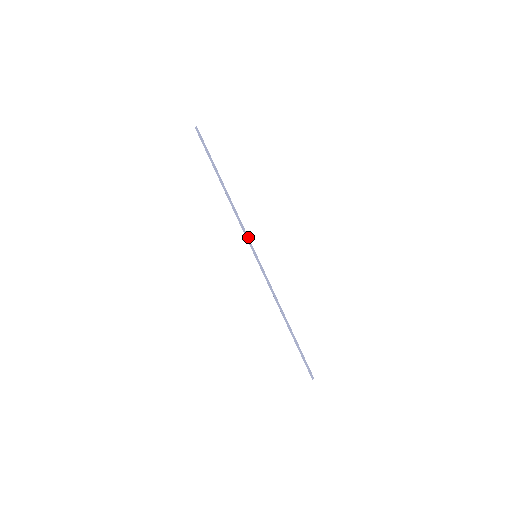
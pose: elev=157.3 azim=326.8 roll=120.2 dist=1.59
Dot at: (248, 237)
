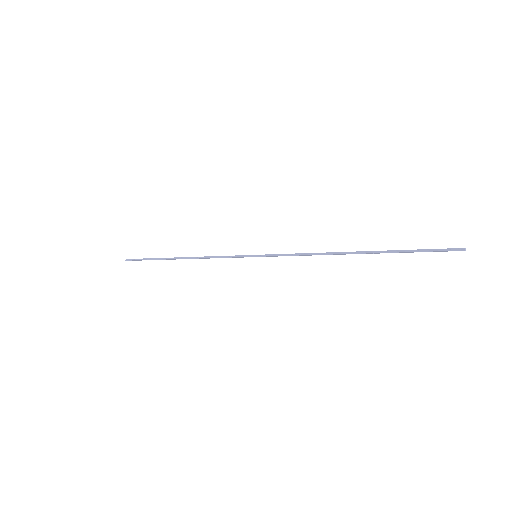
Dot at: (234, 256)
